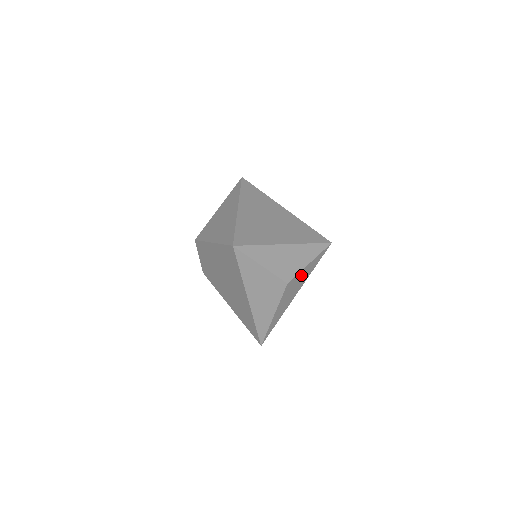
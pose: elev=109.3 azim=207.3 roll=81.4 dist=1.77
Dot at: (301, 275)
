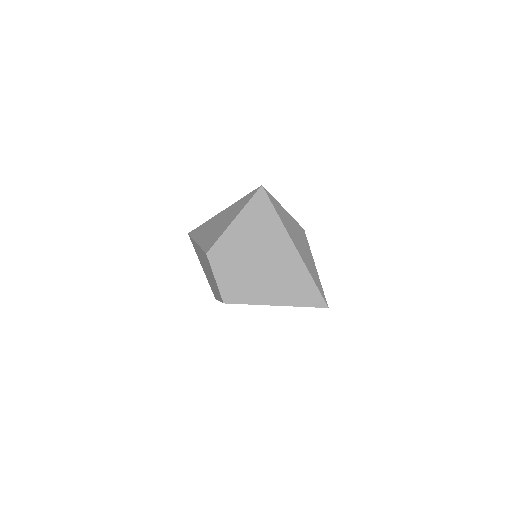
Dot at: occluded
